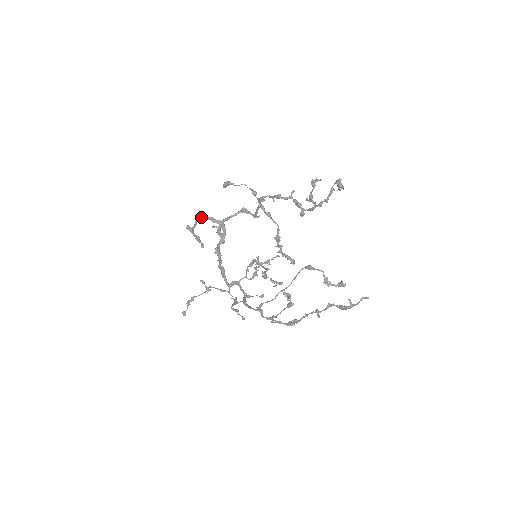
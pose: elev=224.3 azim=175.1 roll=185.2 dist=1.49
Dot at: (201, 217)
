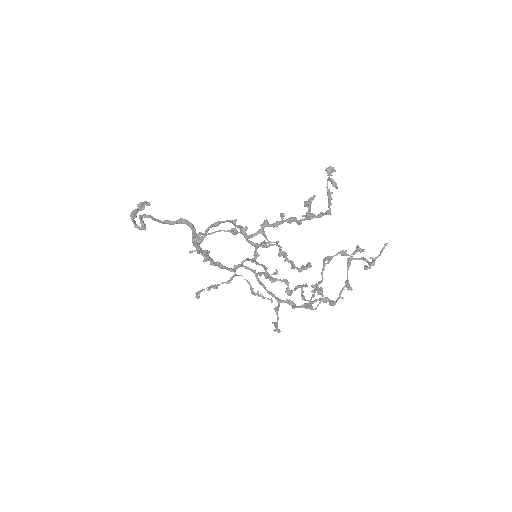
Dot at: occluded
